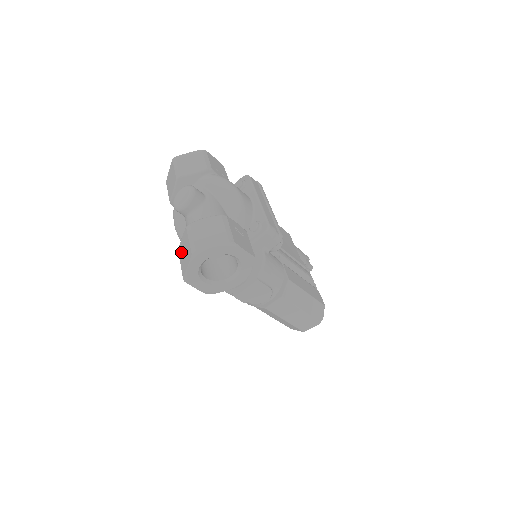
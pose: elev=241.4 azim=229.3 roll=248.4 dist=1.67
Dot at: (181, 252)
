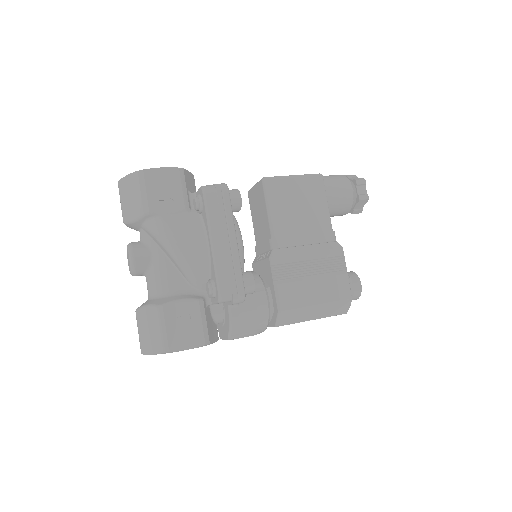
Dot at: occluded
